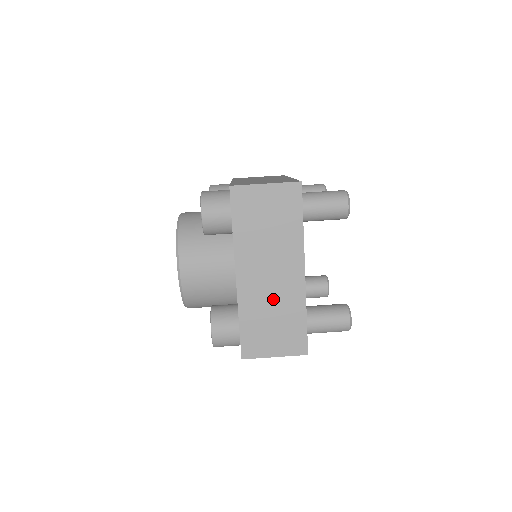
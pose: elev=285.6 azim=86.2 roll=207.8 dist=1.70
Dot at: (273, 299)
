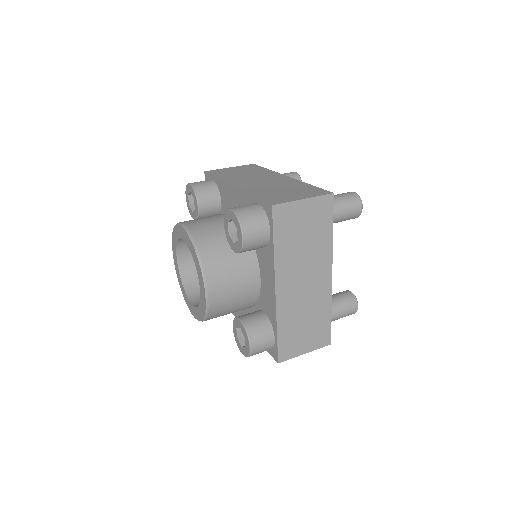
Dot at: (273, 185)
